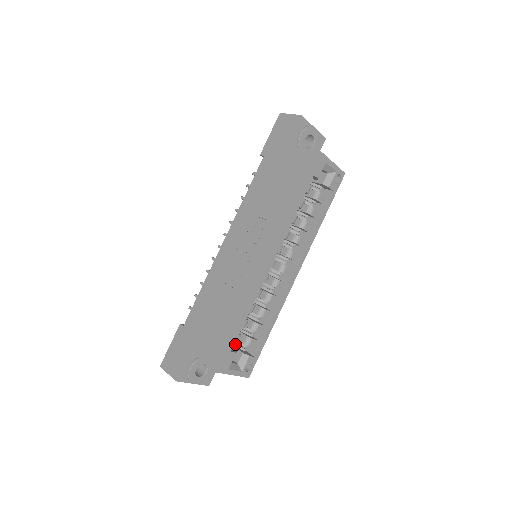
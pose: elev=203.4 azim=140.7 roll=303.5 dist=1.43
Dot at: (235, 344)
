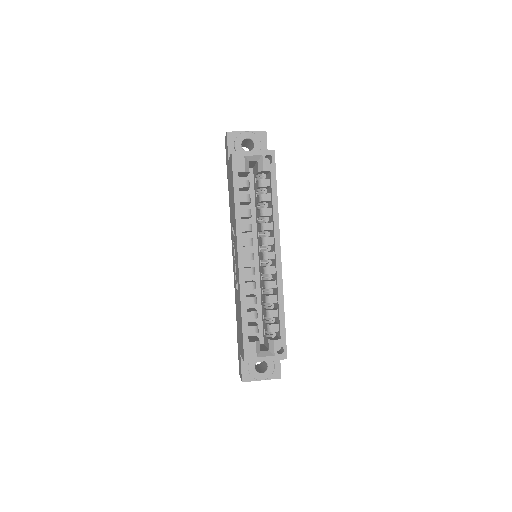
Dot at: (266, 335)
